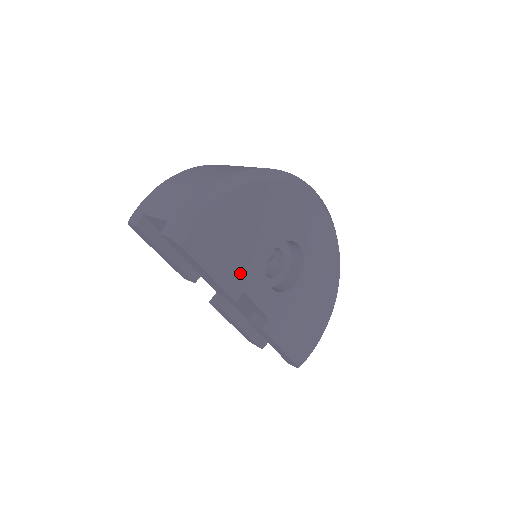
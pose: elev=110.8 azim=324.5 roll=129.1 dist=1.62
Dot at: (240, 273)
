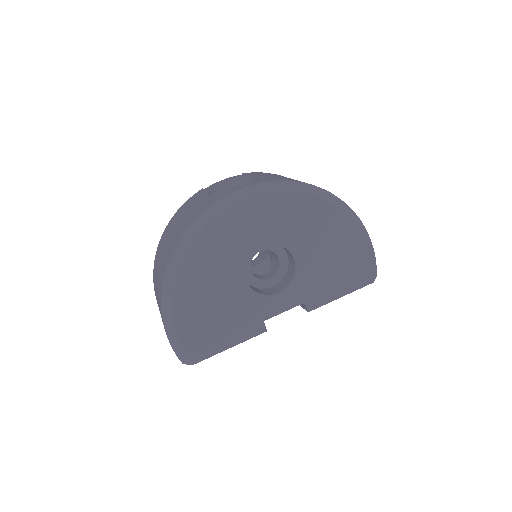
Dot at: (246, 320)
